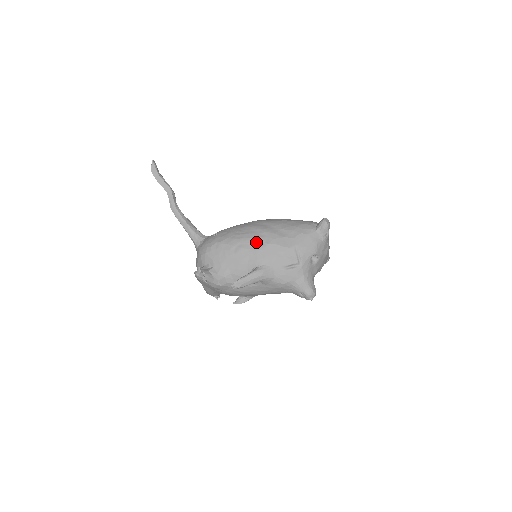
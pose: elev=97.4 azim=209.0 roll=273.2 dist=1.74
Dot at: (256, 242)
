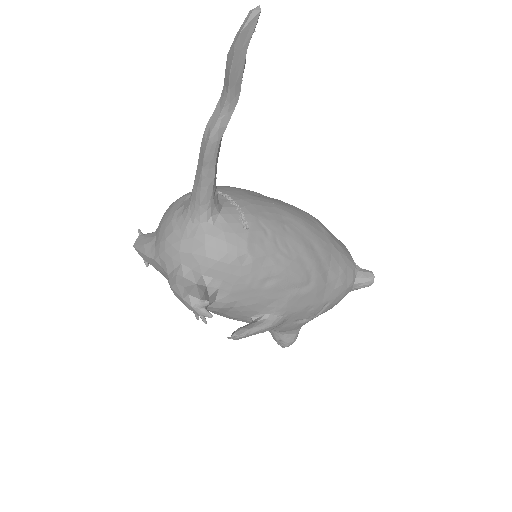
Dot at: (298, 283)
